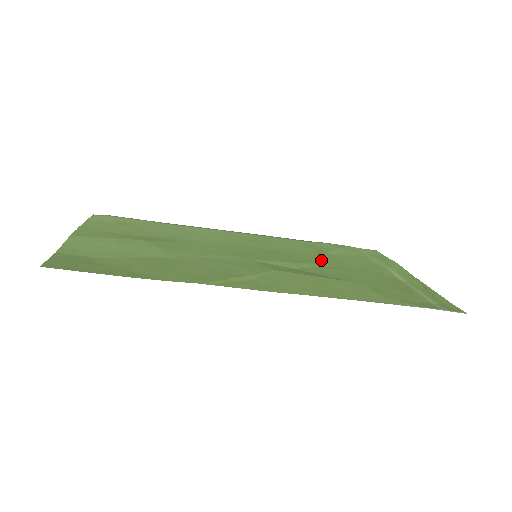
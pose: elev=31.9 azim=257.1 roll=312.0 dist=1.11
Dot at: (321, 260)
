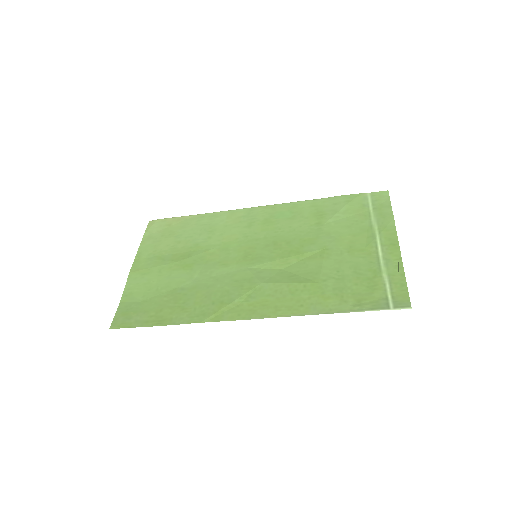
Dot at: (312, 243)
